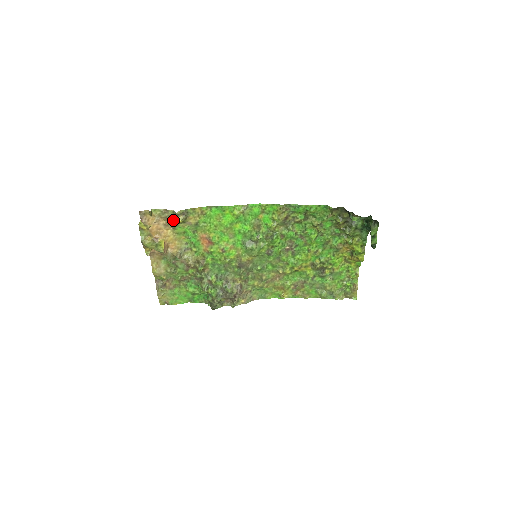
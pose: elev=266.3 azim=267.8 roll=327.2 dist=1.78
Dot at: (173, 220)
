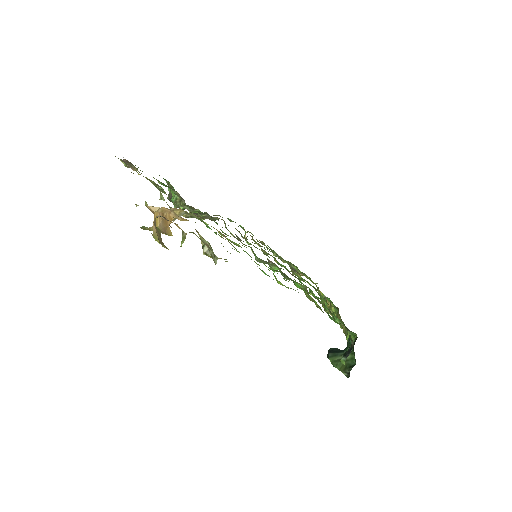
Dot at: (205, 254)
